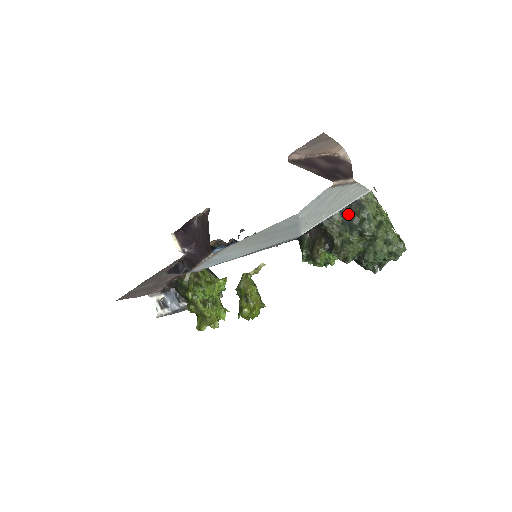
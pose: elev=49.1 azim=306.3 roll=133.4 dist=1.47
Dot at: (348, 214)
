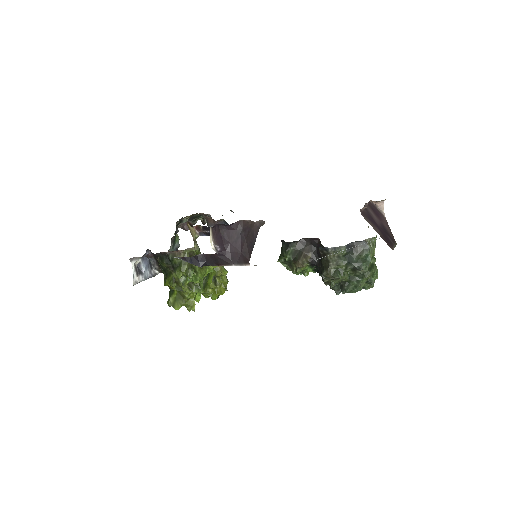
Dot at: (352, 250)
